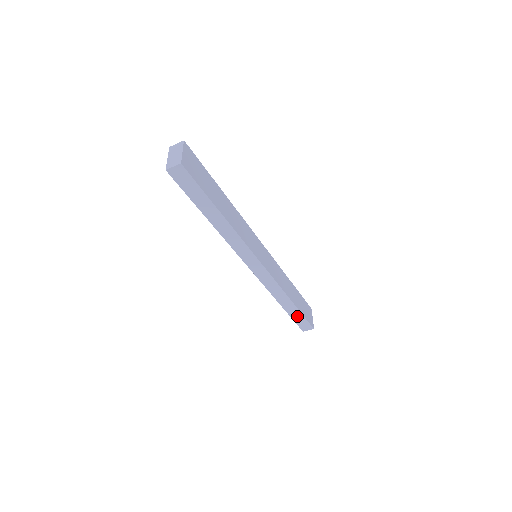
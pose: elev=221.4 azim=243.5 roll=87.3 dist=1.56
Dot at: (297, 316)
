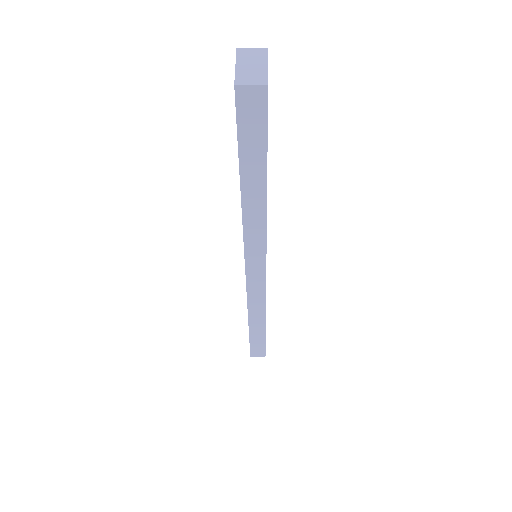
Dot at: (258, 340)
